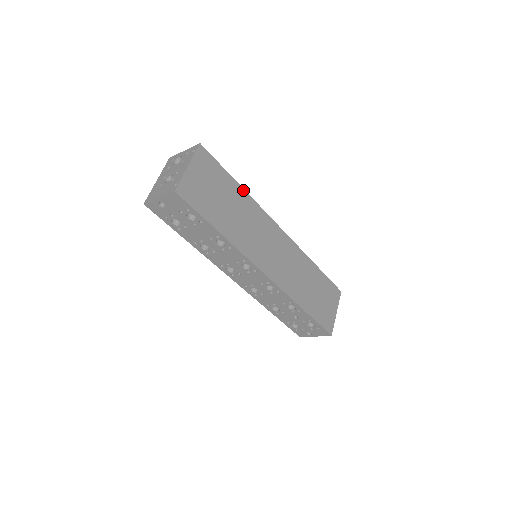
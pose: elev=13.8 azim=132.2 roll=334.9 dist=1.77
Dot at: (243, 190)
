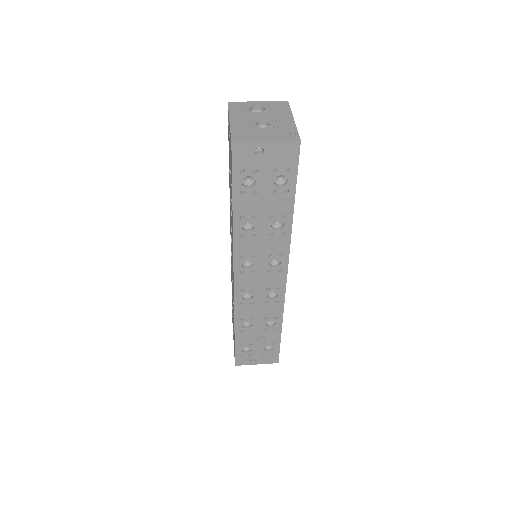
Dot at: occluded
